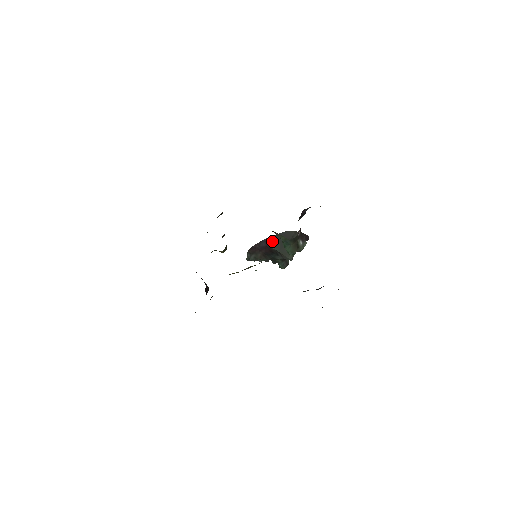
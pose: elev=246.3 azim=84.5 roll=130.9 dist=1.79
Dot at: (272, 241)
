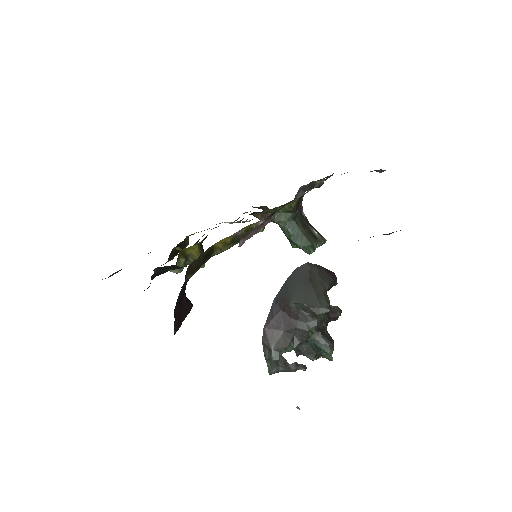
Dot at: (285, 294)
